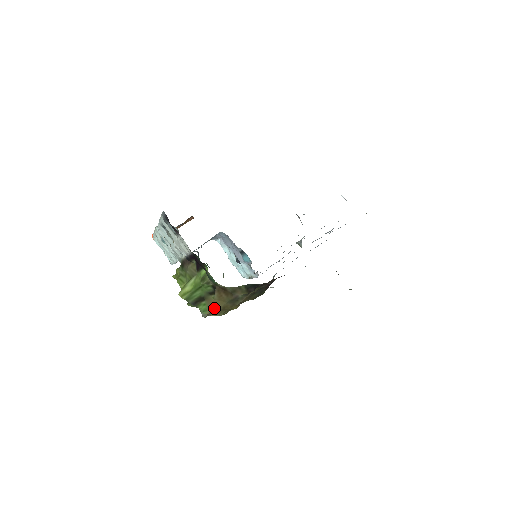
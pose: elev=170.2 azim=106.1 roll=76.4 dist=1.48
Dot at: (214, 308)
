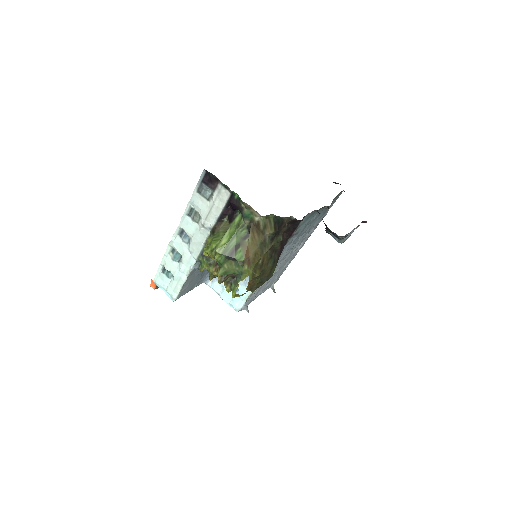
Dot at: (248, 254)
